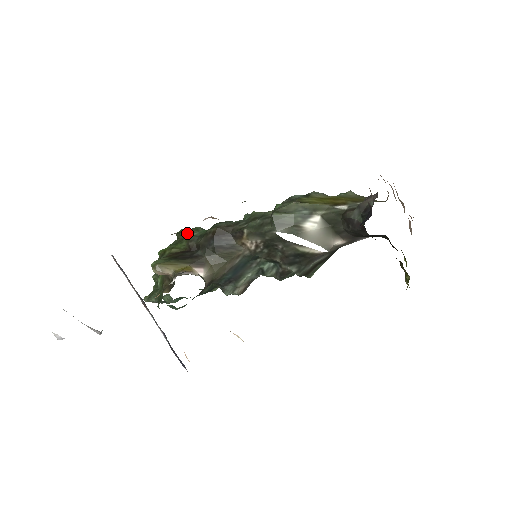
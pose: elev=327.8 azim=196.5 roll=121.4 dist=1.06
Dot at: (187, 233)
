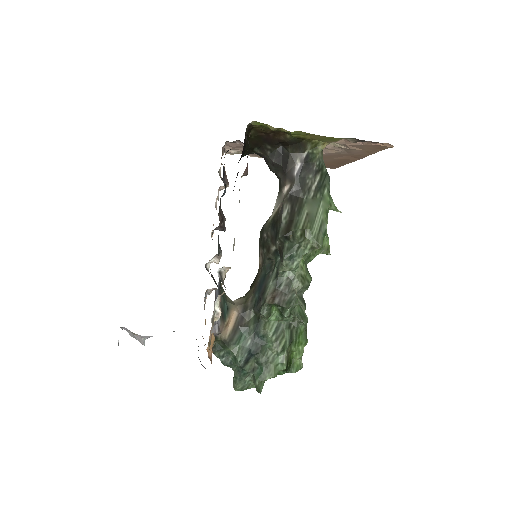
Dot at: occluded
